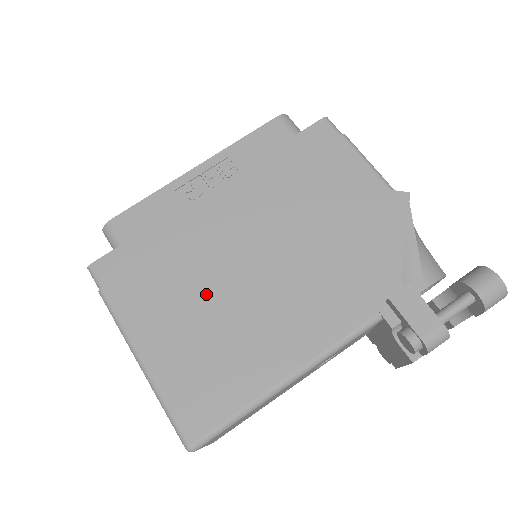
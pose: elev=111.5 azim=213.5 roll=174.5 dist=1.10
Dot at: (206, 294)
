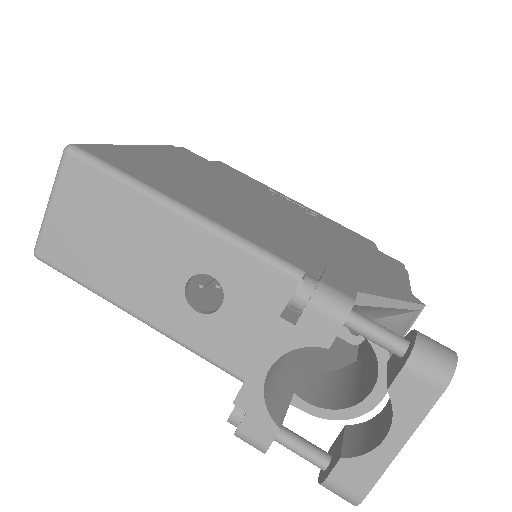
Dot at: (213, 182)
